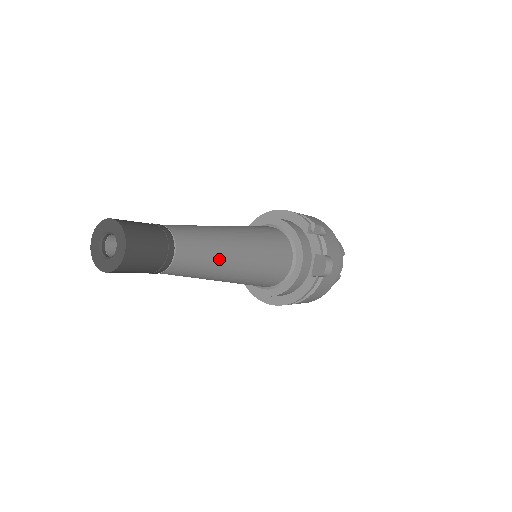
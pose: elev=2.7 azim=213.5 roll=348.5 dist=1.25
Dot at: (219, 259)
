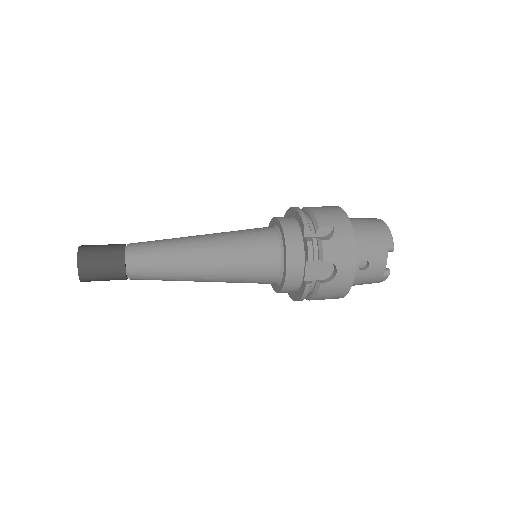
Dot at: (177, 270)
